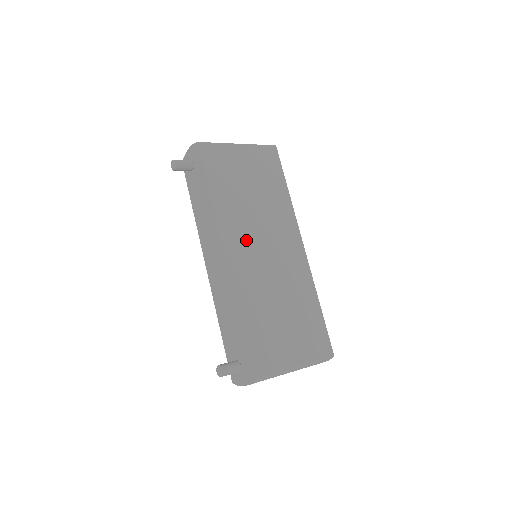
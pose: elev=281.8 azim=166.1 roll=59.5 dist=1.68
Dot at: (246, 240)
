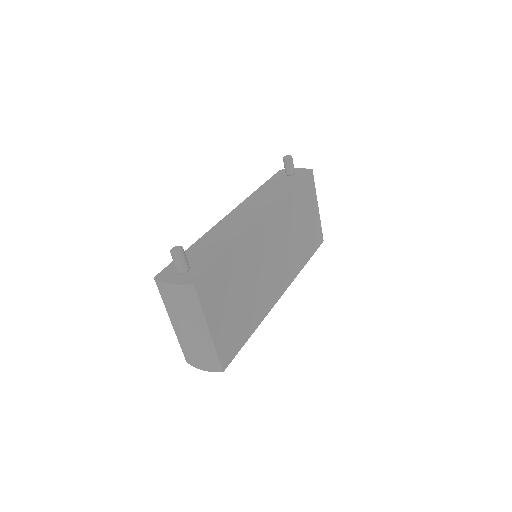
Dot at: (275, 234)
